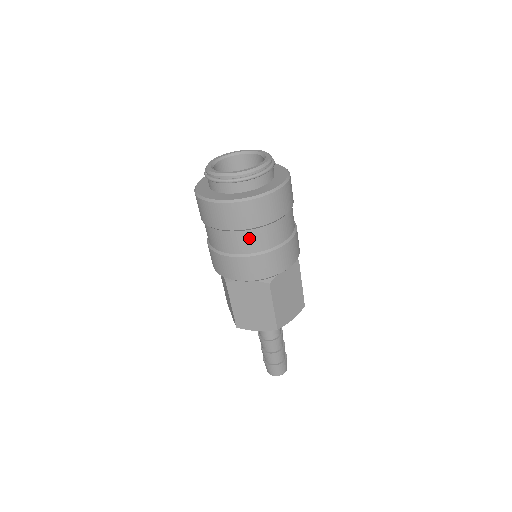
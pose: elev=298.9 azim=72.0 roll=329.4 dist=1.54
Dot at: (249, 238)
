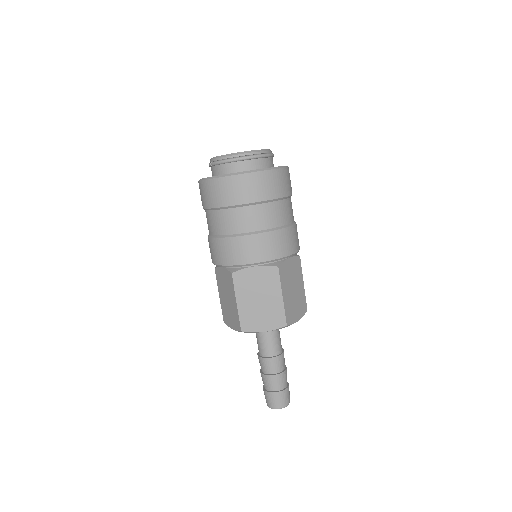
Dot at: (259, 213)
